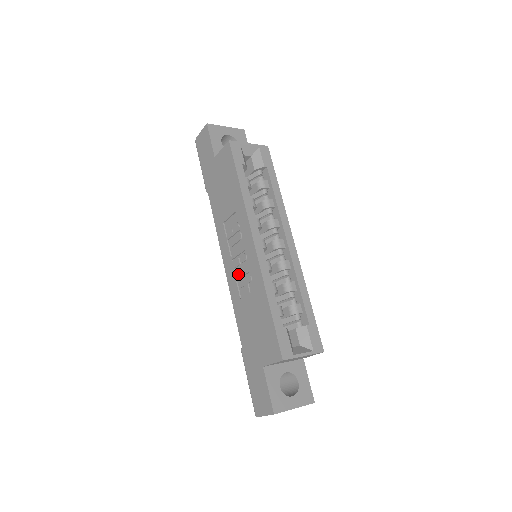
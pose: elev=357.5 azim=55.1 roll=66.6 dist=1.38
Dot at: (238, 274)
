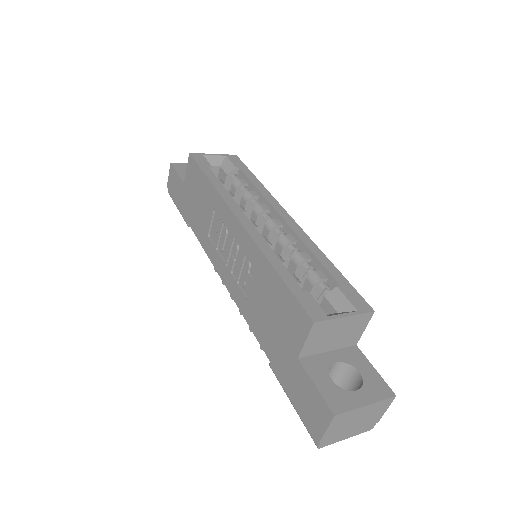
Dot at: (237, 274)
